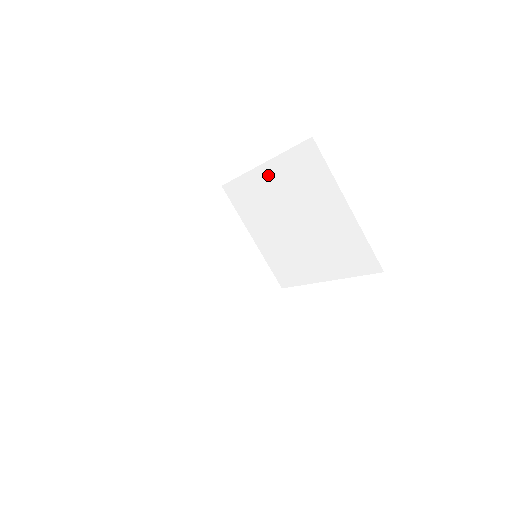
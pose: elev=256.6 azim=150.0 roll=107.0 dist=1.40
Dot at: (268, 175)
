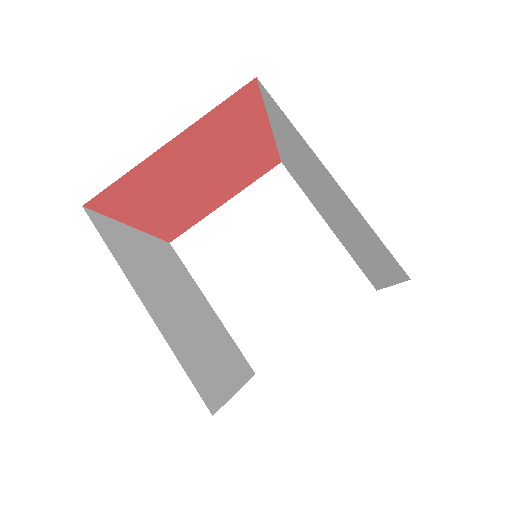
Dot at: (281, 141)
